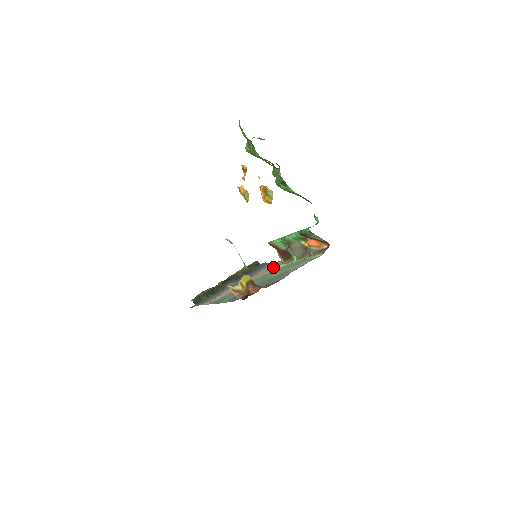
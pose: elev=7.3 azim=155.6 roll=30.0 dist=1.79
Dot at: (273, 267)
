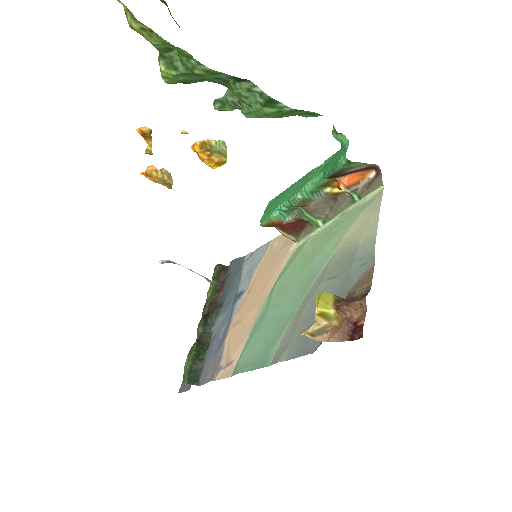
Dot at: (274, 257)
